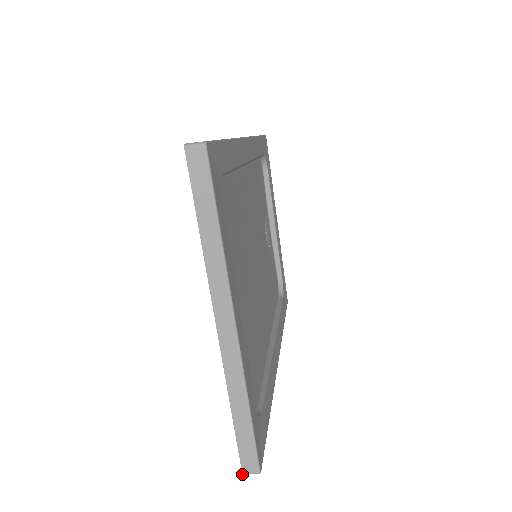
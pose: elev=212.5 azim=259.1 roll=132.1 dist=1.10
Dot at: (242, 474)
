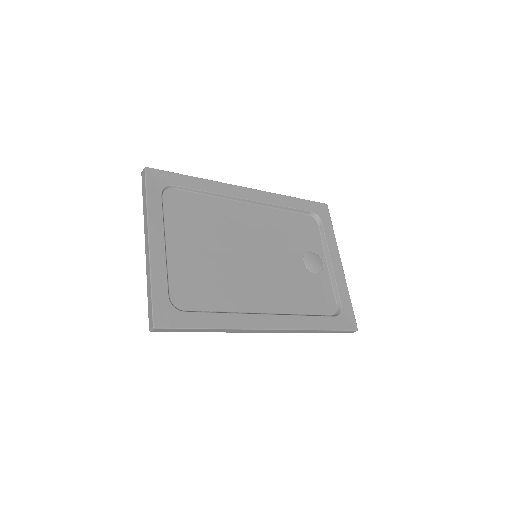
Dot at: occluded
